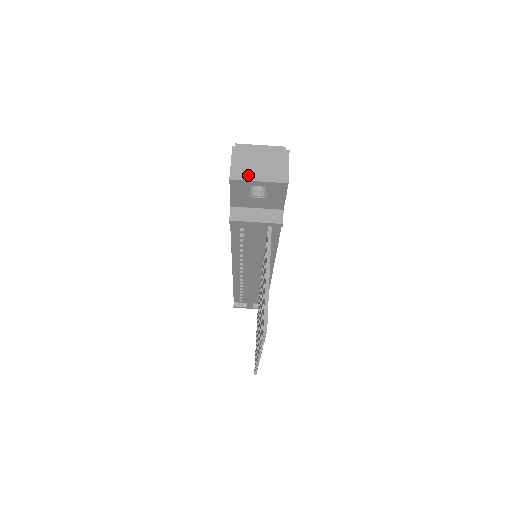
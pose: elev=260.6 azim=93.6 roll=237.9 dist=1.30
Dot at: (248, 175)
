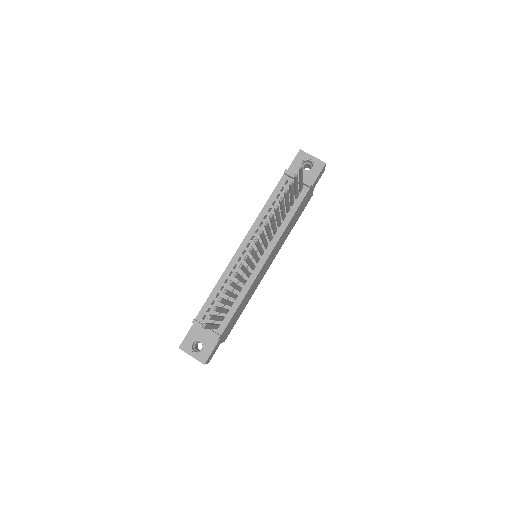
Dot at: (308, 155)
